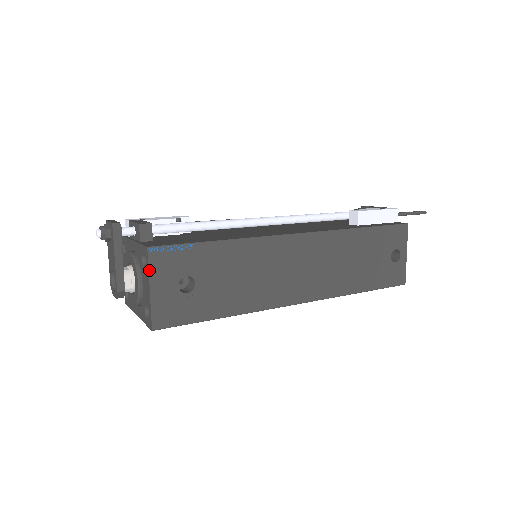
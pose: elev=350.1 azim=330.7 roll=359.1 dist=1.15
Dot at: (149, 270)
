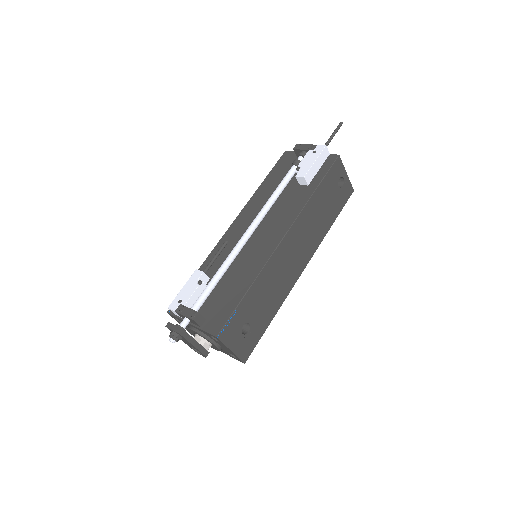
Dot at: (225, 344)
